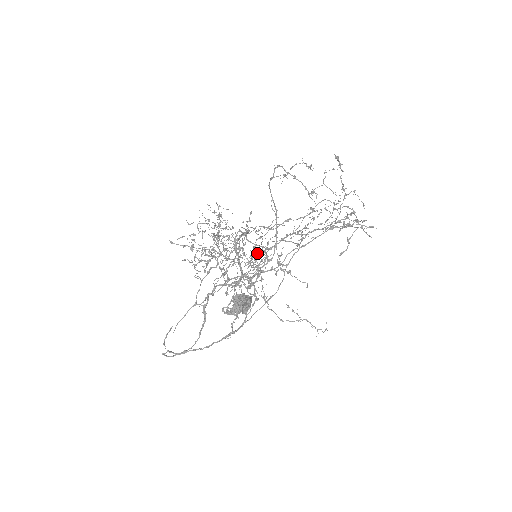
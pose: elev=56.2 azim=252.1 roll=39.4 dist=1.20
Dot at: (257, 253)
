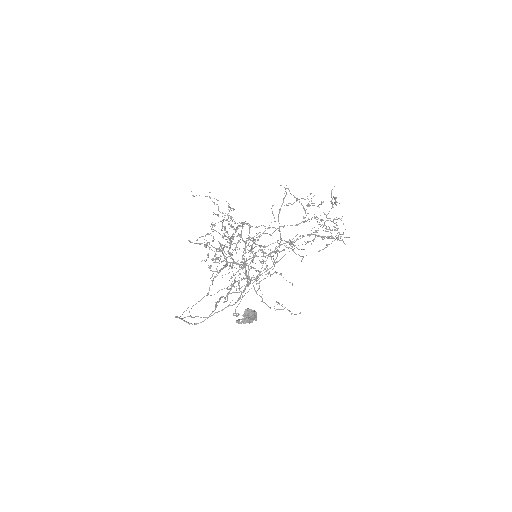
Dot at: occluded
